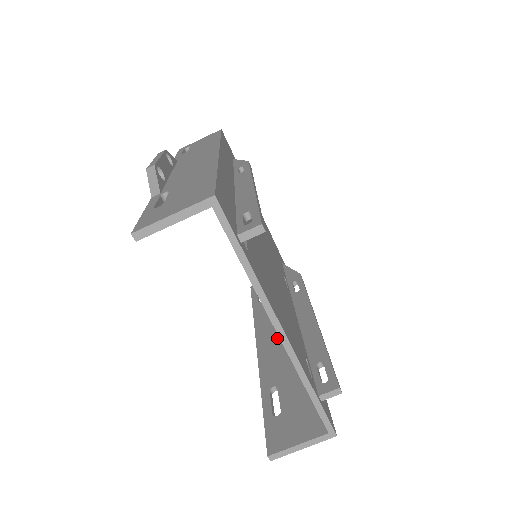
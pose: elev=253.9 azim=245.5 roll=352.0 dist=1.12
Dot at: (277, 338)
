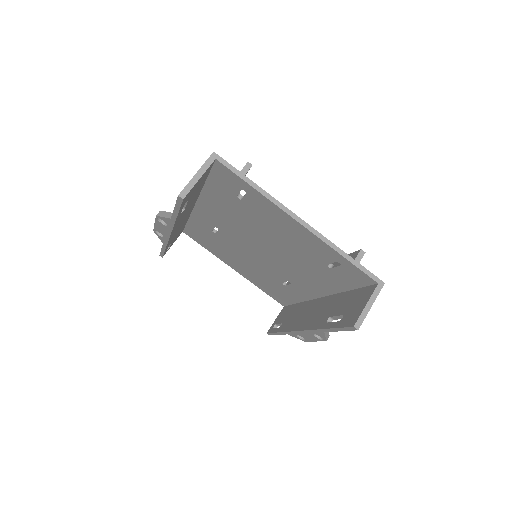
Dot at: (308, 315)
